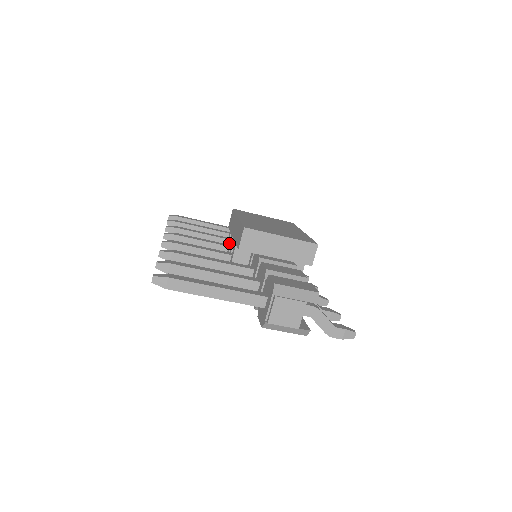
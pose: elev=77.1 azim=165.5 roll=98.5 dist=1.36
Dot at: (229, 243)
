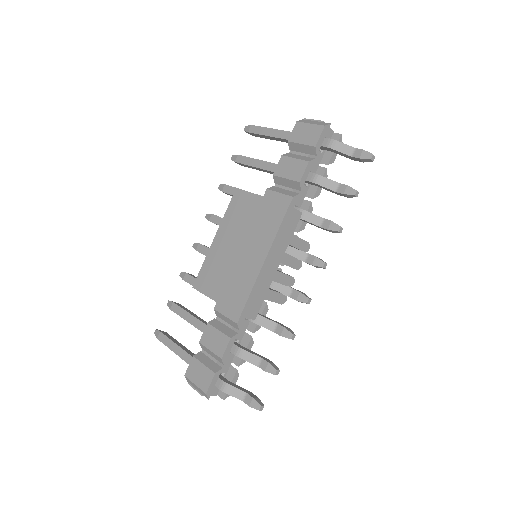
Dot at: occluded
